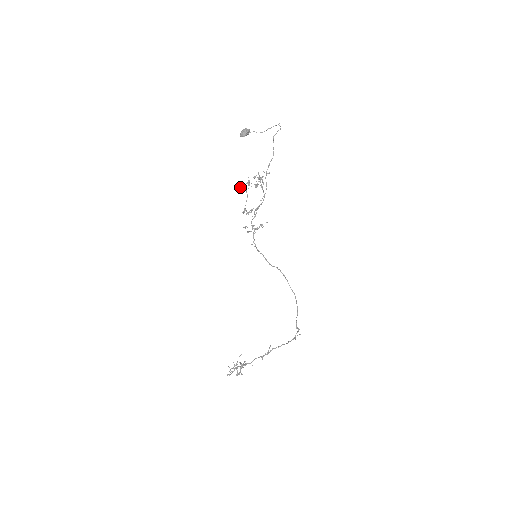
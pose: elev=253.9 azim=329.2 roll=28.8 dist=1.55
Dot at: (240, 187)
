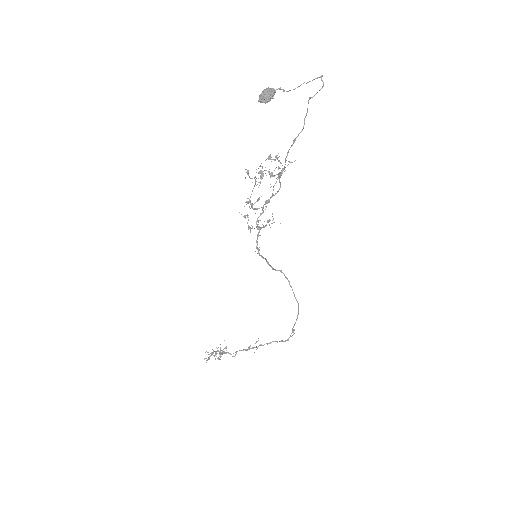
Dot at: (247, 173)
